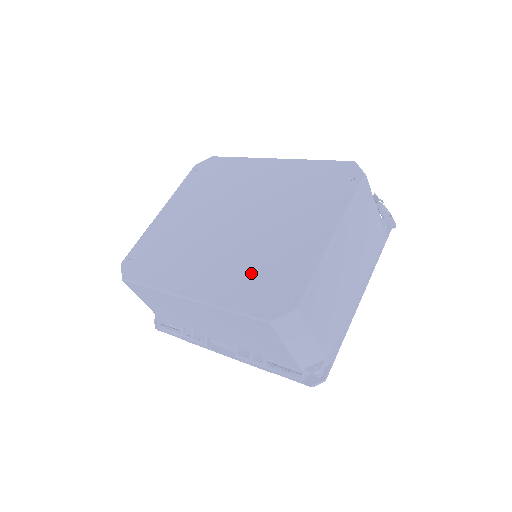
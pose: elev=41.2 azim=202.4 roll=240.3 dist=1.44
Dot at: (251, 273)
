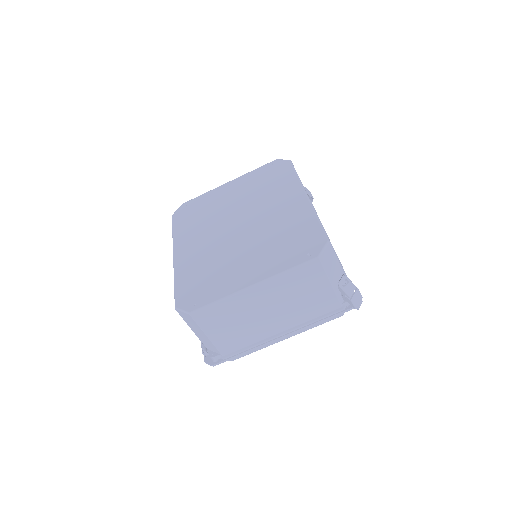
Dot at: (203, 270)
